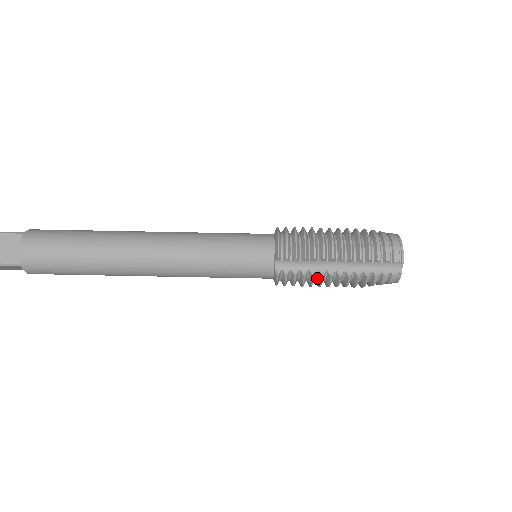
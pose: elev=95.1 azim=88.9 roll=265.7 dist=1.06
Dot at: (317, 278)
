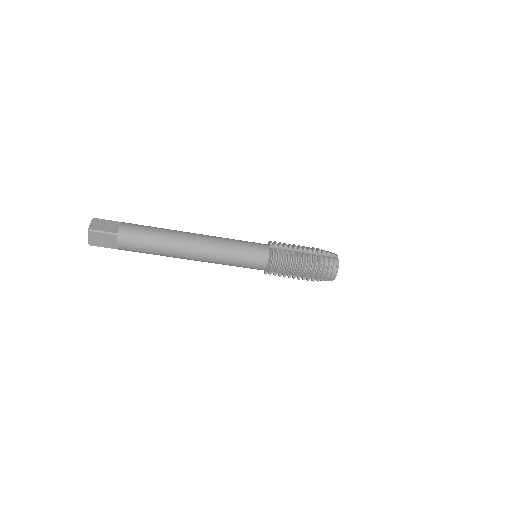
Dot at: occluded
